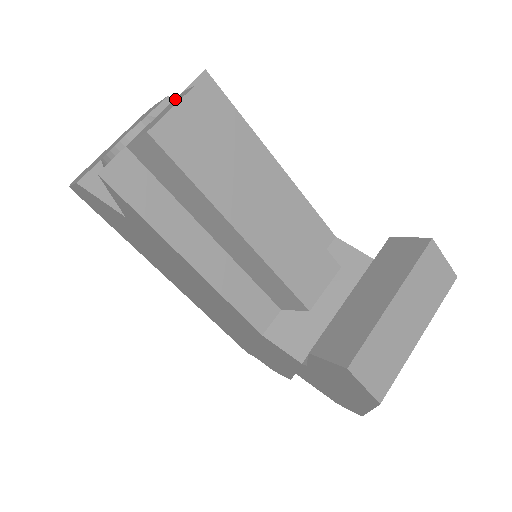
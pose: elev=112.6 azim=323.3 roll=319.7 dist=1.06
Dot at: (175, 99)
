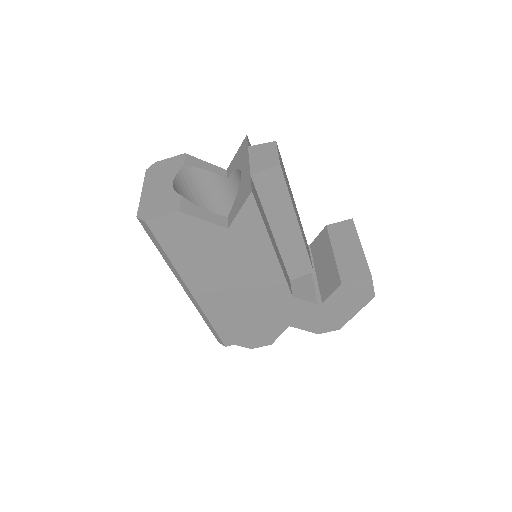
Dot at: (254, 149)
